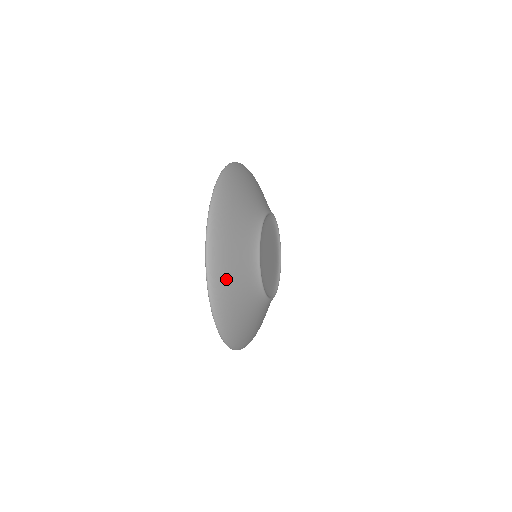
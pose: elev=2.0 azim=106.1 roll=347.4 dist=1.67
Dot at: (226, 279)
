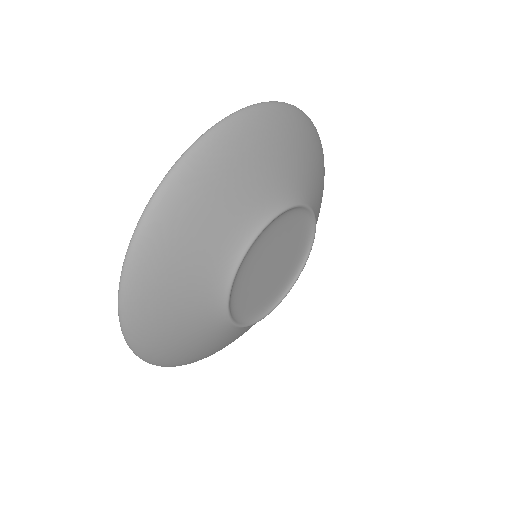
Dot at: (167, 249)
